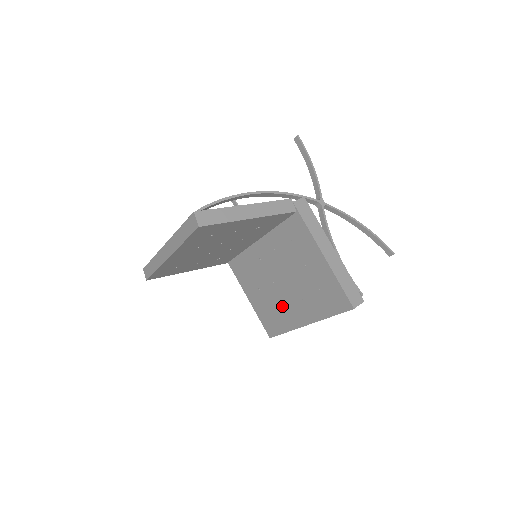
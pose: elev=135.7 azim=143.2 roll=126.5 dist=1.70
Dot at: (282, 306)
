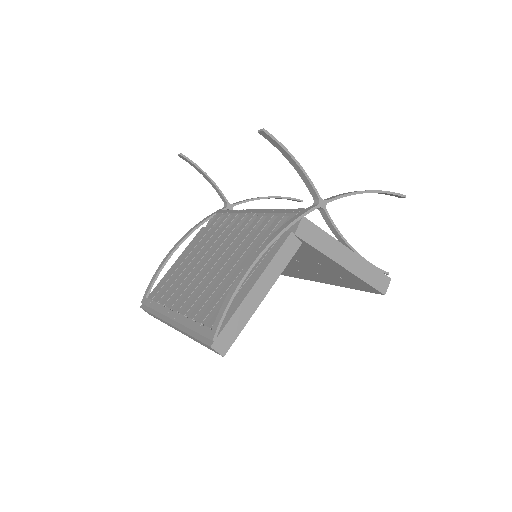
Dot at: (294, 270)
